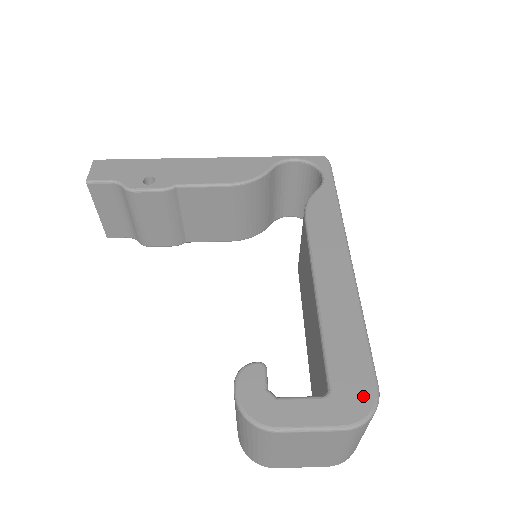
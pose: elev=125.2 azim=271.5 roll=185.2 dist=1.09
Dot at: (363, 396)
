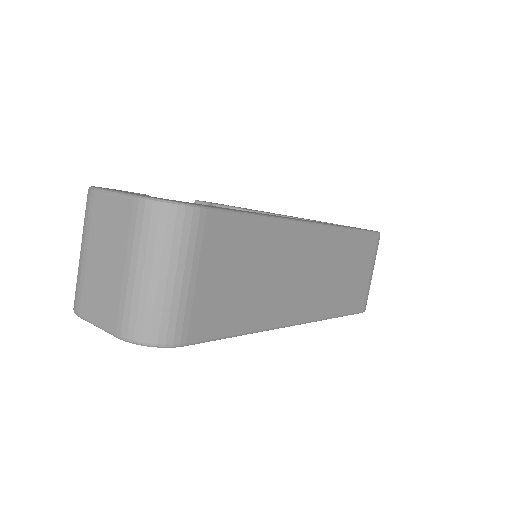
Dot at: (183, 202)
